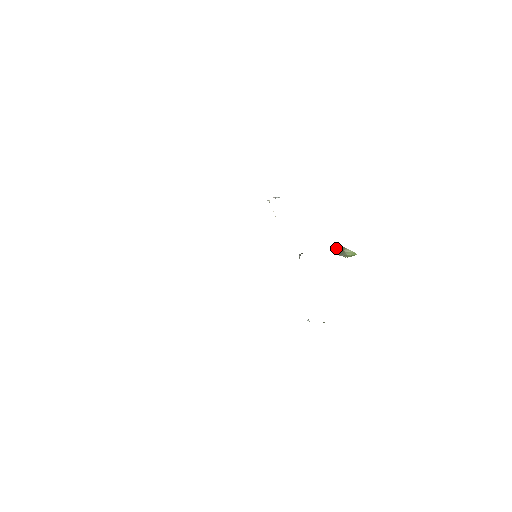
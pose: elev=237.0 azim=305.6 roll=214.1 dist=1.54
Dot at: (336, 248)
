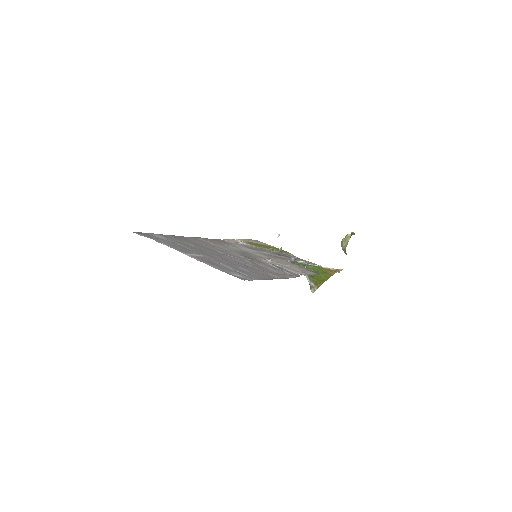
Dot at: (345, 242)
